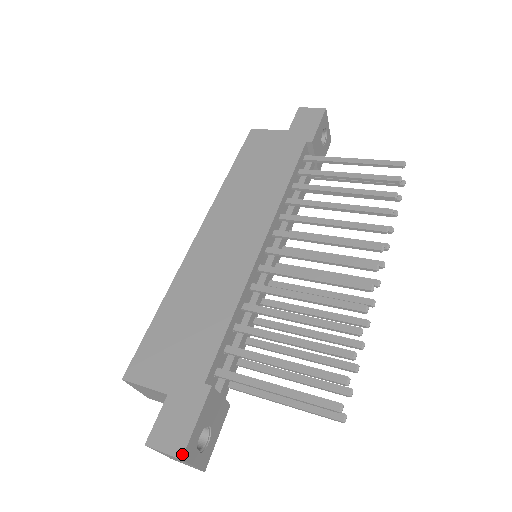
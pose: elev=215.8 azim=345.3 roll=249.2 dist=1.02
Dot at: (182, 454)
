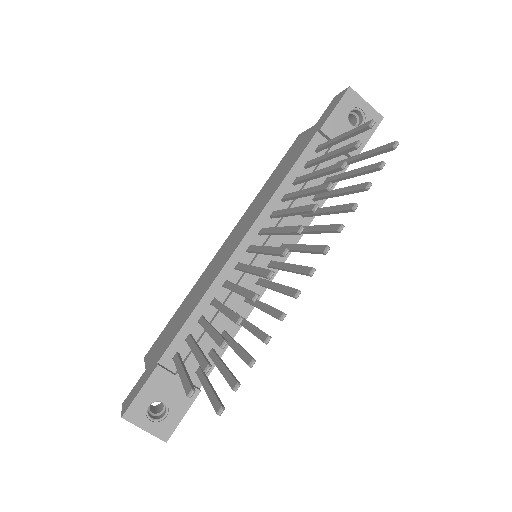
Dot at: (123, 413)
